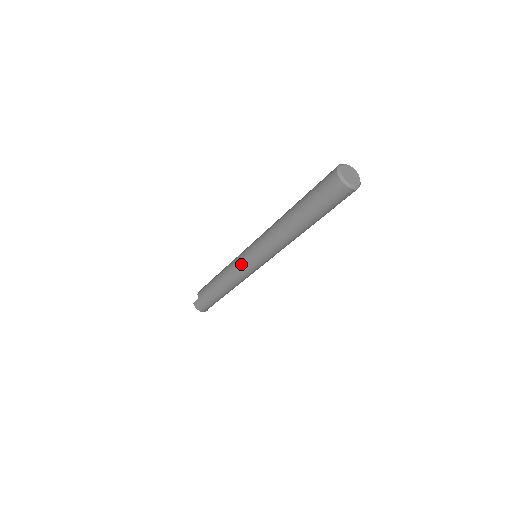
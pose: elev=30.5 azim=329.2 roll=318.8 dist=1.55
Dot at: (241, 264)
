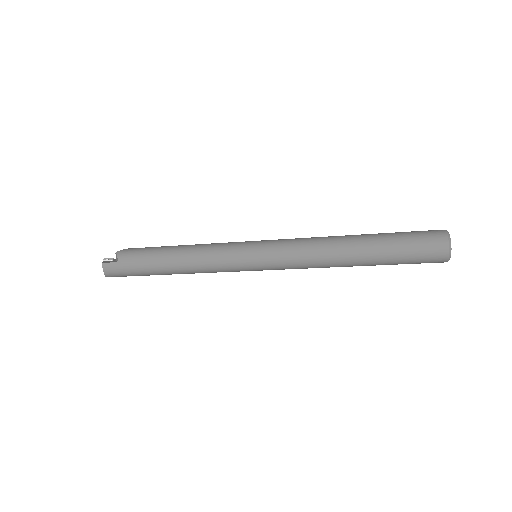
Dot at: (237, 259)
